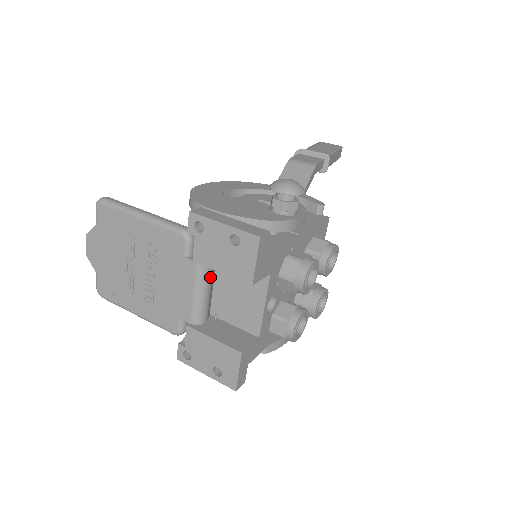
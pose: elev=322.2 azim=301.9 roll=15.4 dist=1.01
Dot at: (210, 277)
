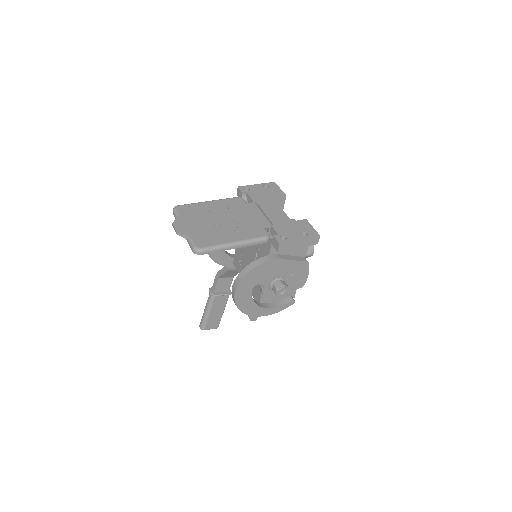
Dot at: occluded
